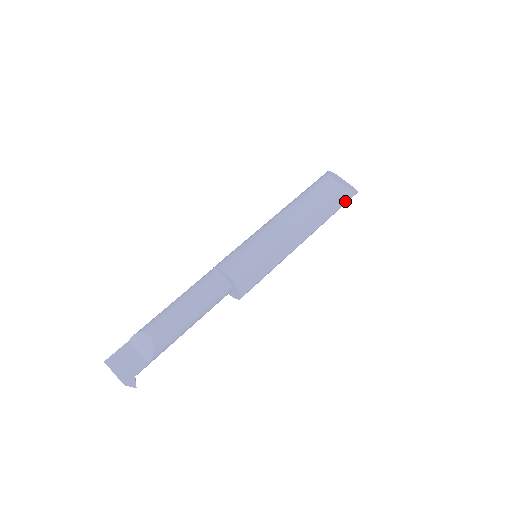
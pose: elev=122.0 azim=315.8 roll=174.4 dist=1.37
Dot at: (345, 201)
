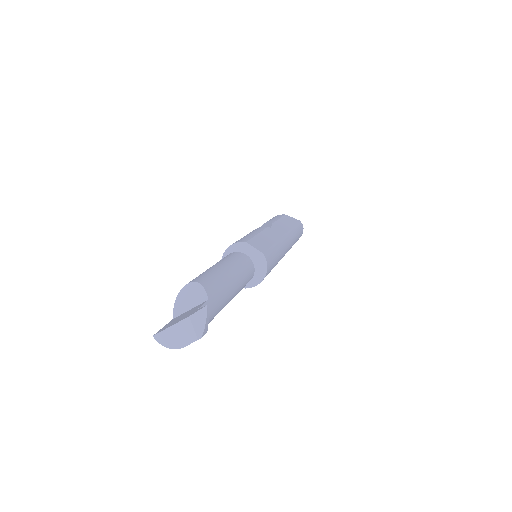
Dot at: (295, 223)
